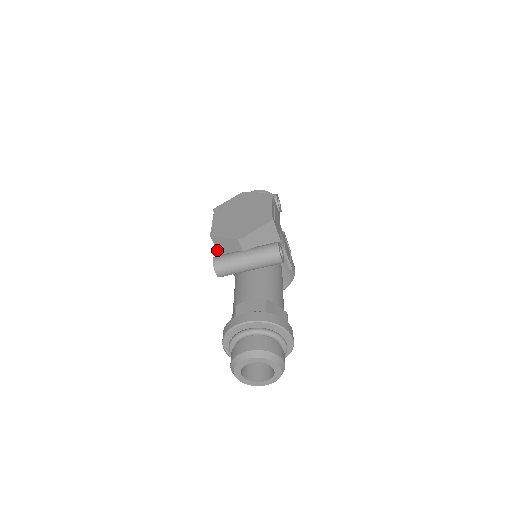
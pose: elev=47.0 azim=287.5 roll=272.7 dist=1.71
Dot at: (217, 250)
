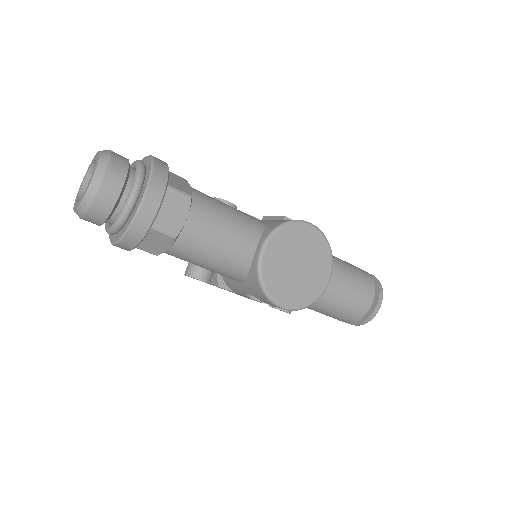
Dot at: (215, 285)
